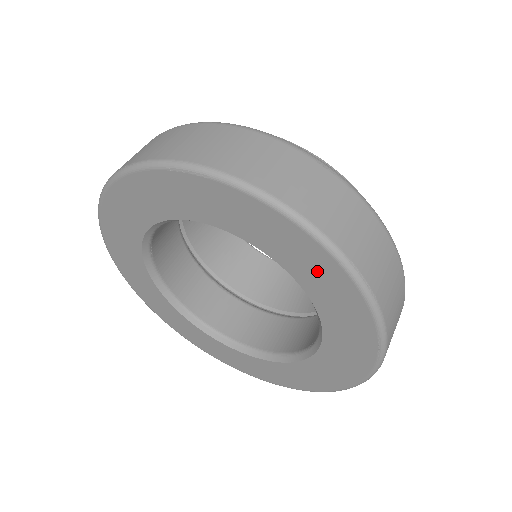
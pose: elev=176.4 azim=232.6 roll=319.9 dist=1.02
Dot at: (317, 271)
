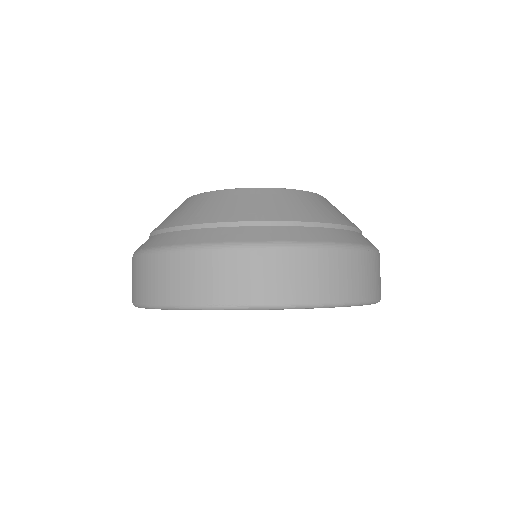
Dot at: occluded
